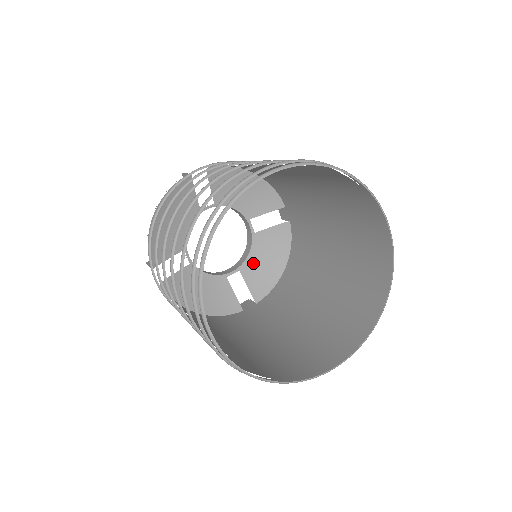
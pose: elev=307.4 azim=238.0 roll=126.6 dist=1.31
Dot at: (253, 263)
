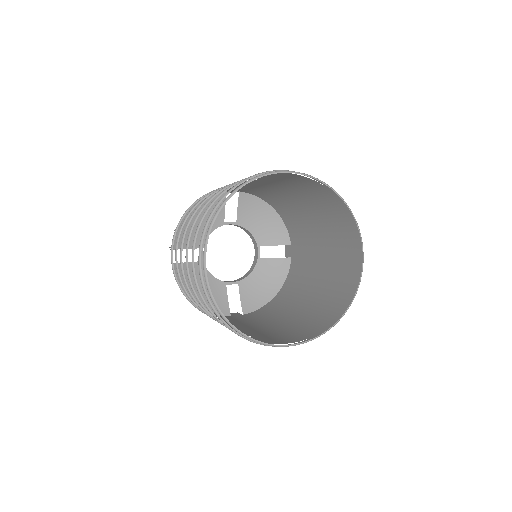
Dot at: (251, 282)
